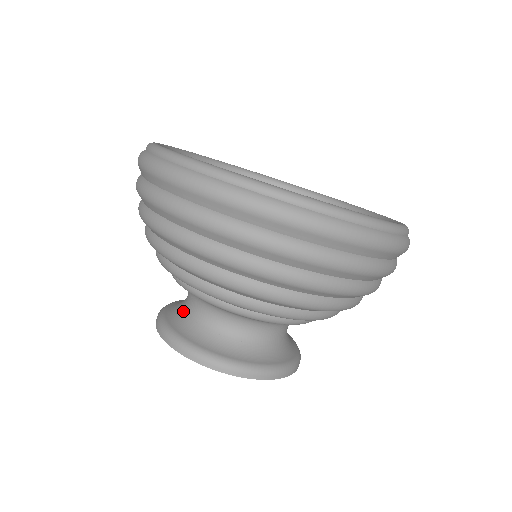
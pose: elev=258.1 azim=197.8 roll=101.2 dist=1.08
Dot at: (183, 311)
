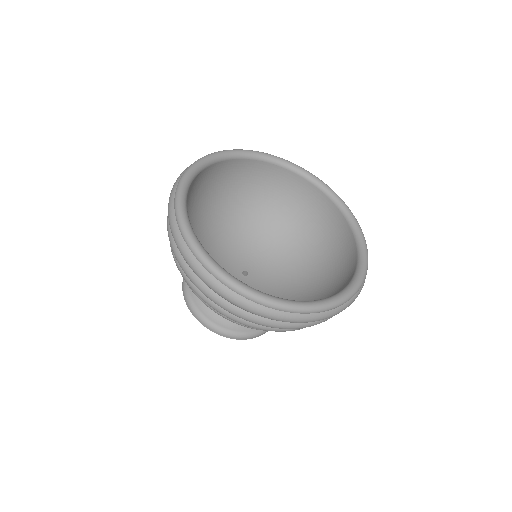
Dot at: occluded
